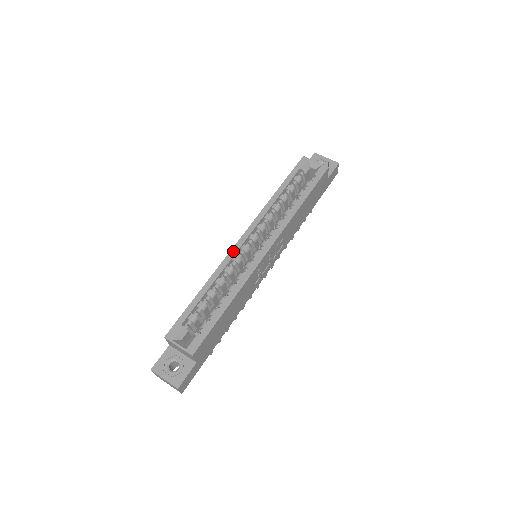
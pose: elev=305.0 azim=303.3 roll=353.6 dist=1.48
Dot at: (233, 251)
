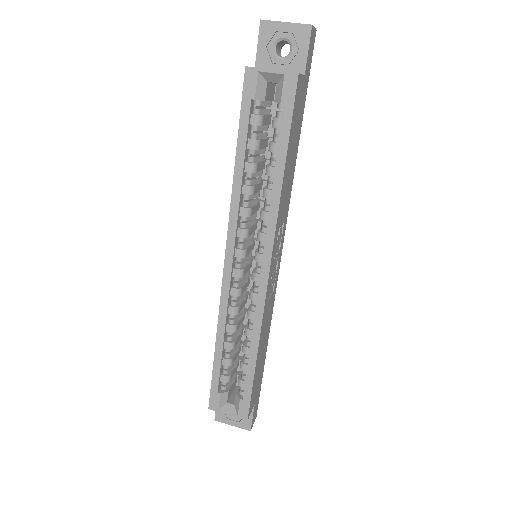
Dot at: (225, 287)
